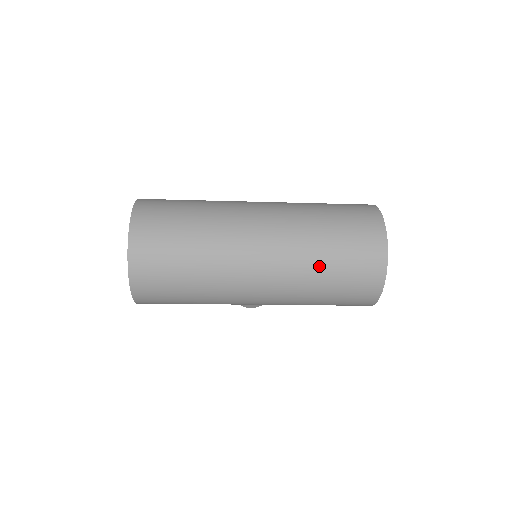
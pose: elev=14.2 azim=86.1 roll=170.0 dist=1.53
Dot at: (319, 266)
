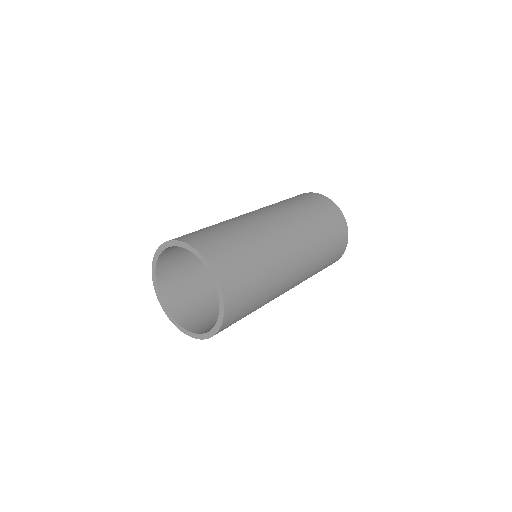
Dot at: (320, 265)
